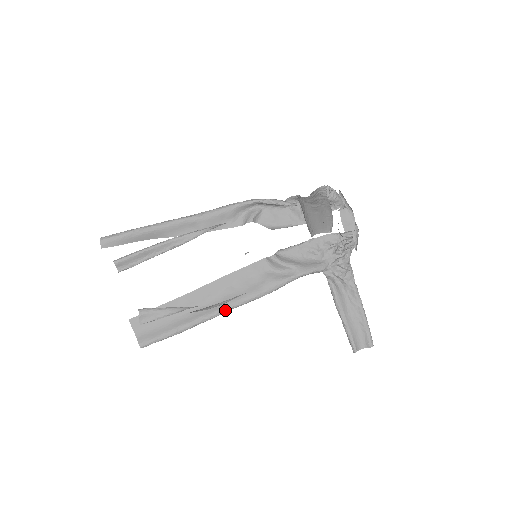
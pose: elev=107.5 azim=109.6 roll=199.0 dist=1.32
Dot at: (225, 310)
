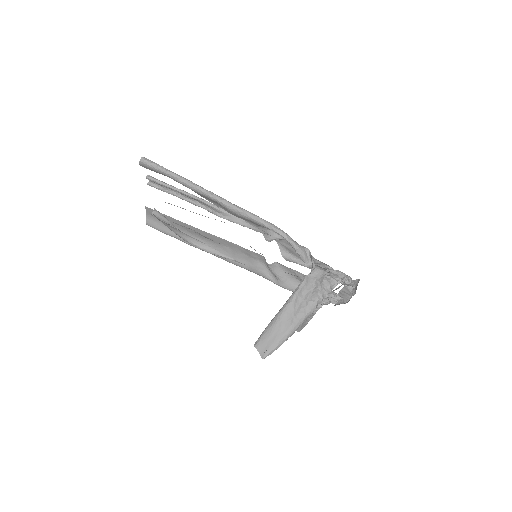
Dot at: (214, 255)
